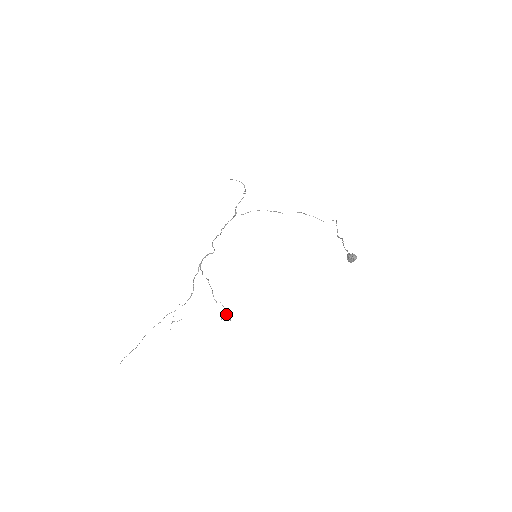
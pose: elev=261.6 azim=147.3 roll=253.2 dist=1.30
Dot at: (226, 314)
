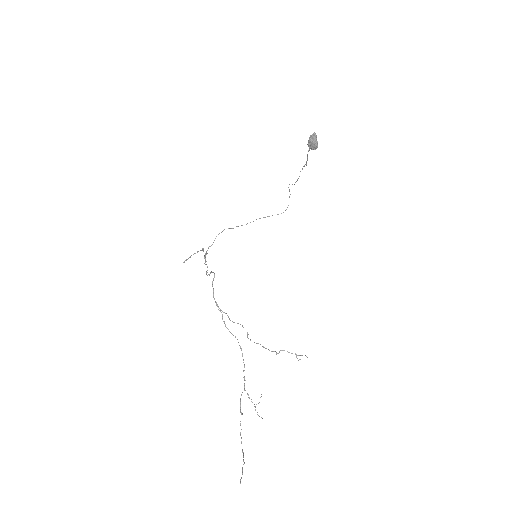
Dot at: occluded
